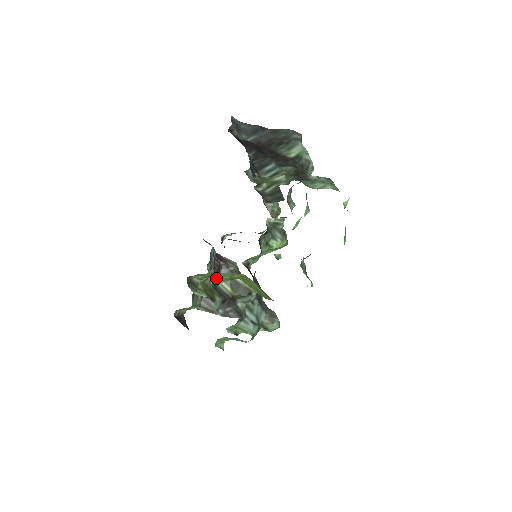
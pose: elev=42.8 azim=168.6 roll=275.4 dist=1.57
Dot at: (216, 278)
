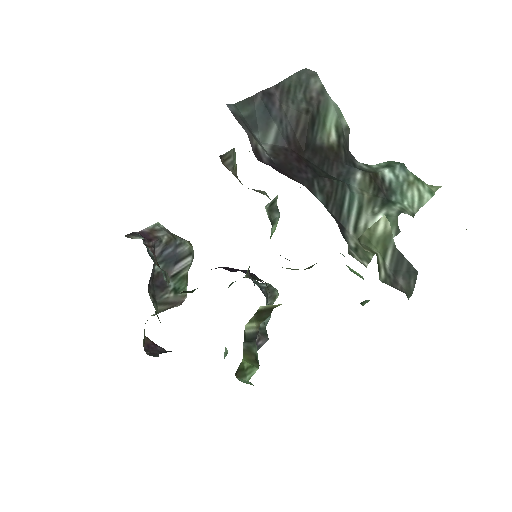
Dot at: occluded
